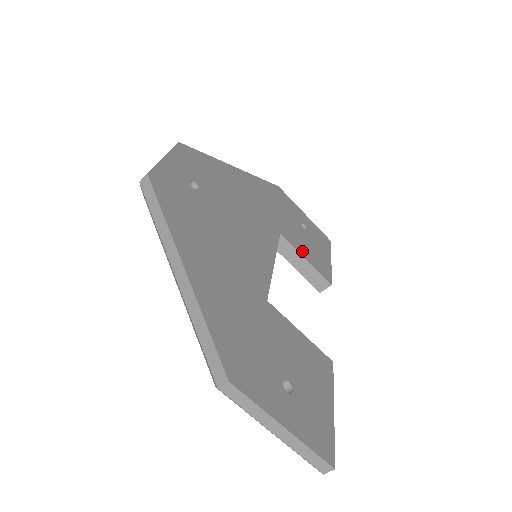
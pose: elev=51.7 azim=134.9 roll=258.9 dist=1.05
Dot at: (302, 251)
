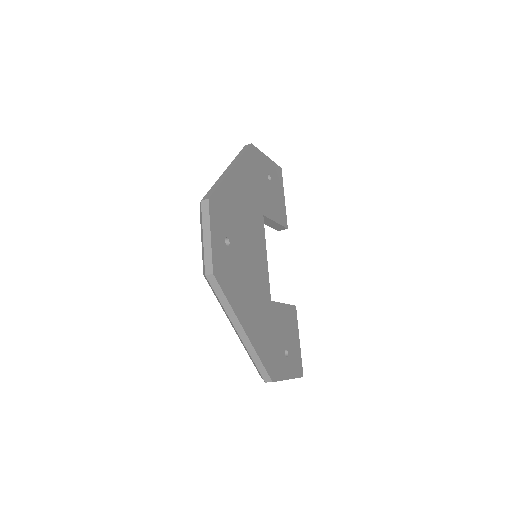
Dot at: (273, 215)
